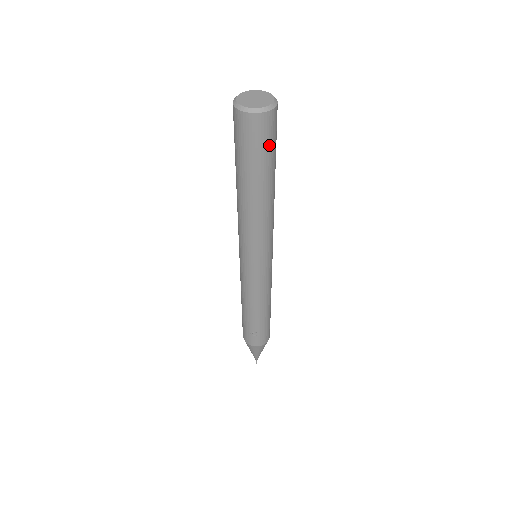
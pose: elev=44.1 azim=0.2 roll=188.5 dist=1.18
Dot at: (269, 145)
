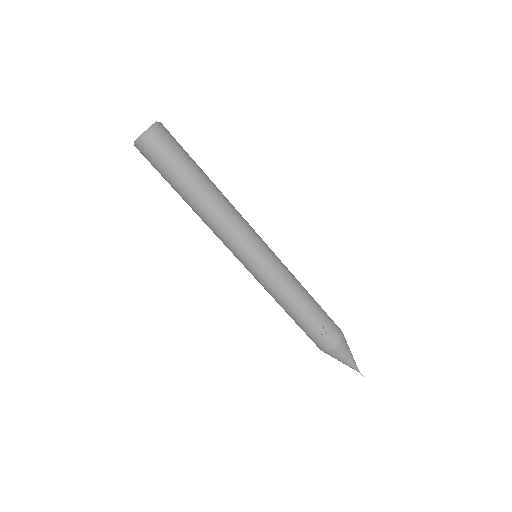
Dot at: (178, 149)
